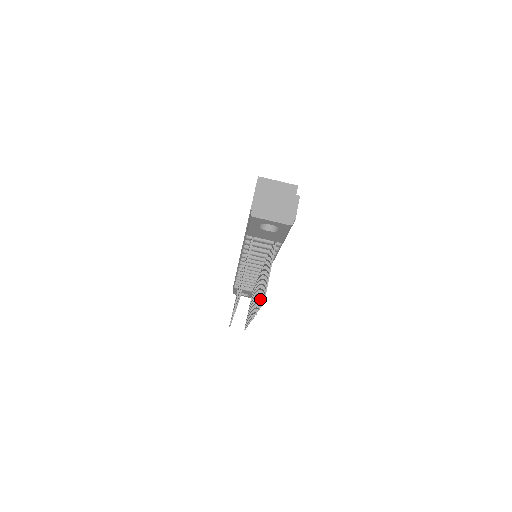
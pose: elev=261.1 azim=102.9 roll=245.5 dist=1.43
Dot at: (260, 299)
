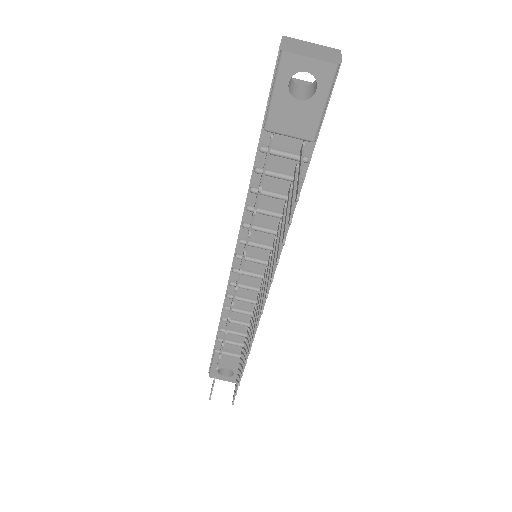
Dot at: (283, 233)
